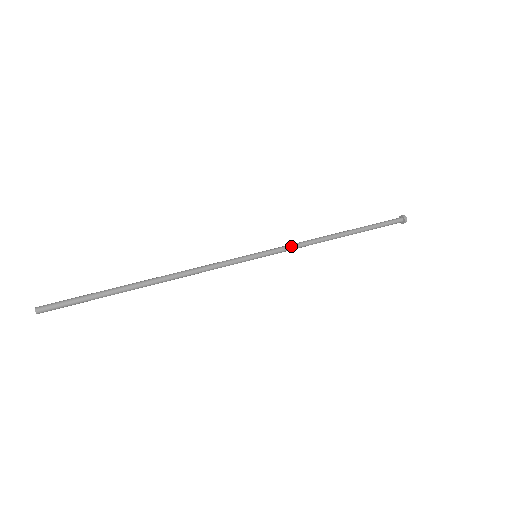
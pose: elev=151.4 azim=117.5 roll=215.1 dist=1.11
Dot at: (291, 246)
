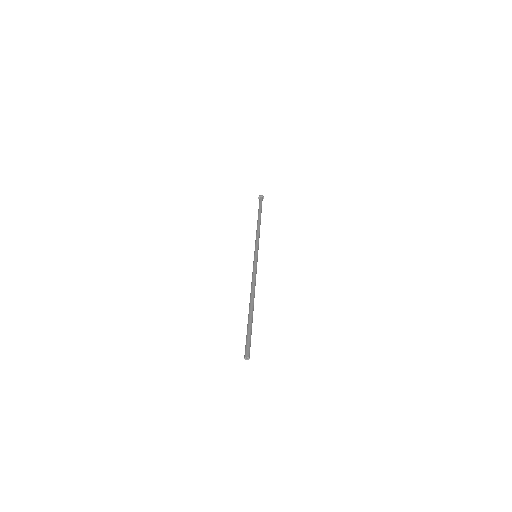
Dot at: (258, 240)
